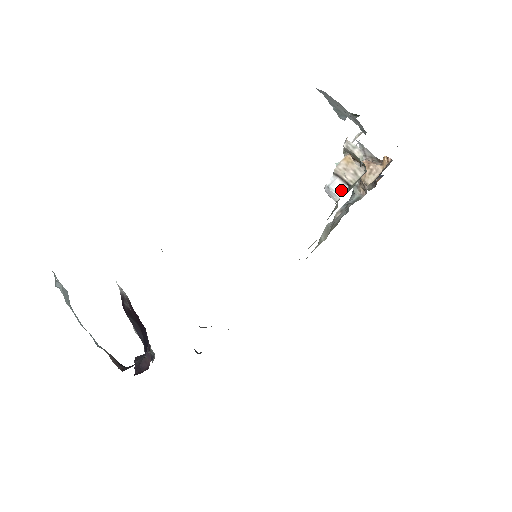
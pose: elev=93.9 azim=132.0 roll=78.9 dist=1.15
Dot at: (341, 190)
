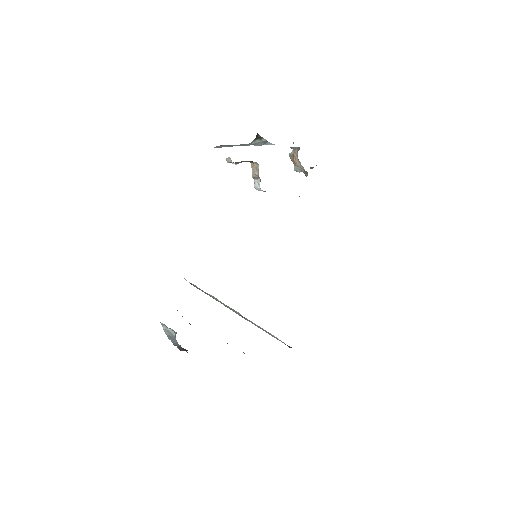
Dot at: (258, 184)
